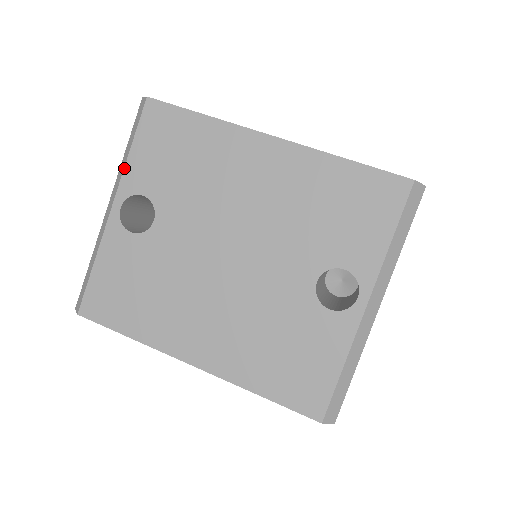
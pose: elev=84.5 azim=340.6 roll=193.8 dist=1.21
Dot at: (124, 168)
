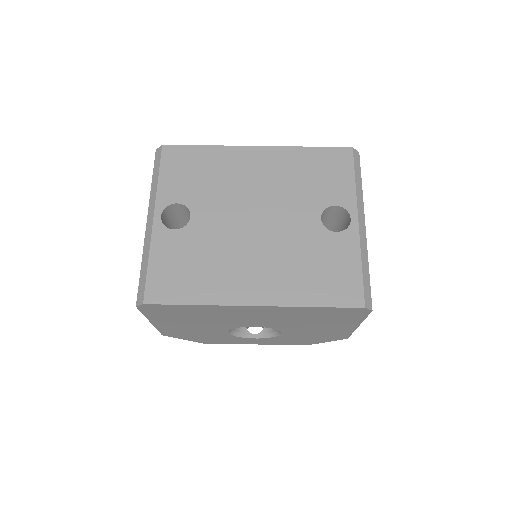
Dot at: (157, 190)
